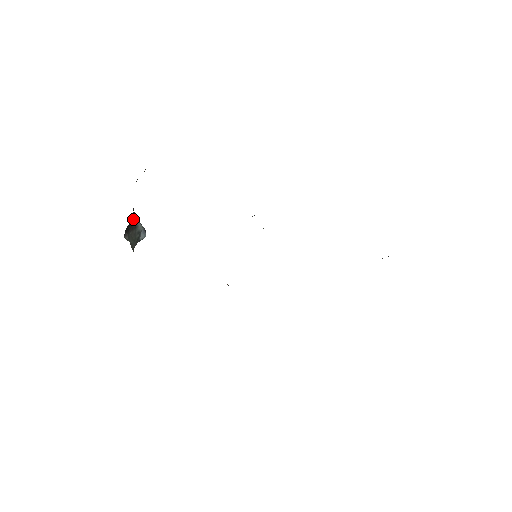
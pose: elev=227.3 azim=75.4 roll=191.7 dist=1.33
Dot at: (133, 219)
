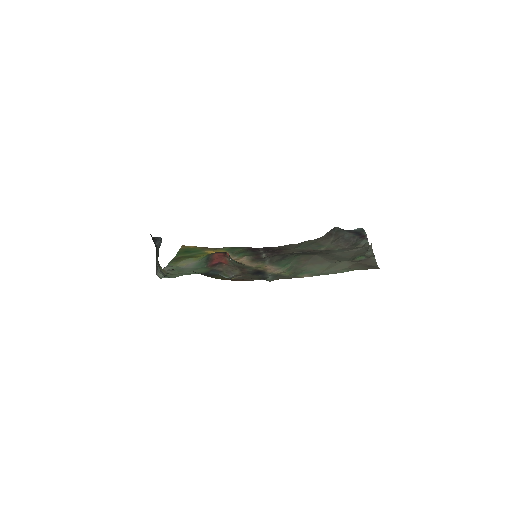
Dot at: occluded
